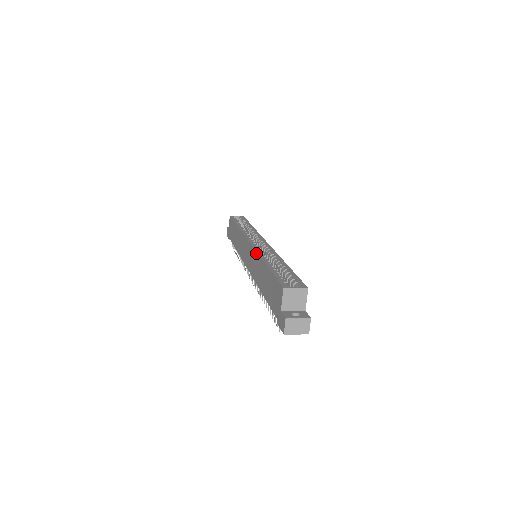
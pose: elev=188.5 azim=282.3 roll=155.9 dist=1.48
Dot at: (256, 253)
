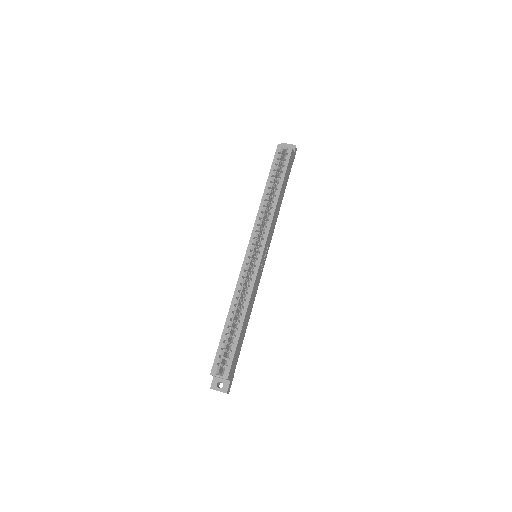
Dot at: (236, 284)
